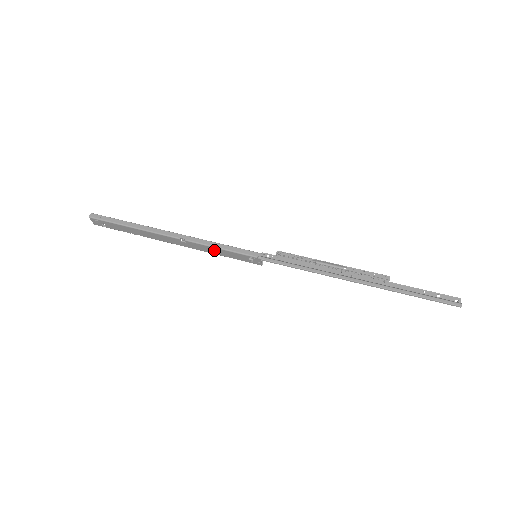
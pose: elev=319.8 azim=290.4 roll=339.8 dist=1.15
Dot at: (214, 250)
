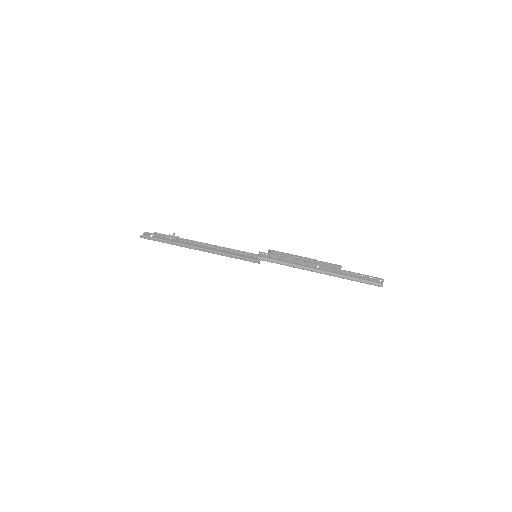
Dot at: occluded
